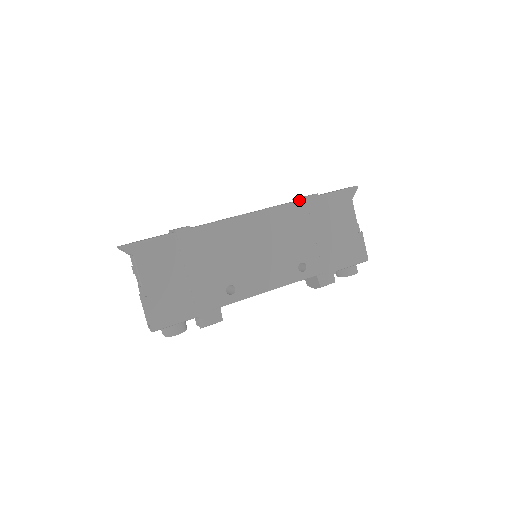
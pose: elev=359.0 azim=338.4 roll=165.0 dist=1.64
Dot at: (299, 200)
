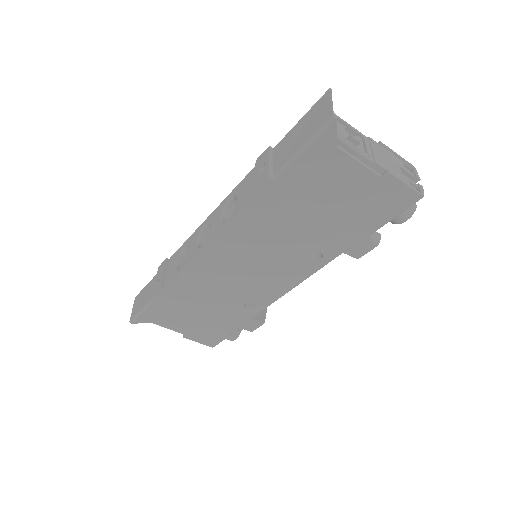
Dot at: (249, 201)
